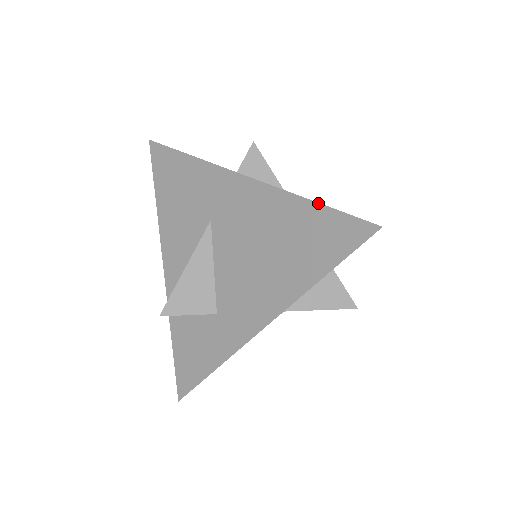
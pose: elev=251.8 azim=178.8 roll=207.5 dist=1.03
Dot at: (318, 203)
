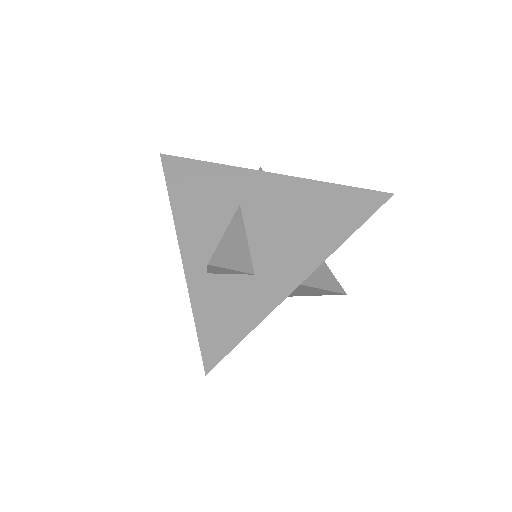
Dot at: (343, 185)
